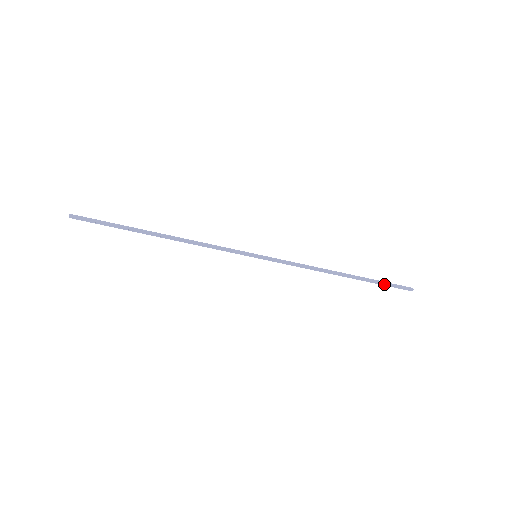
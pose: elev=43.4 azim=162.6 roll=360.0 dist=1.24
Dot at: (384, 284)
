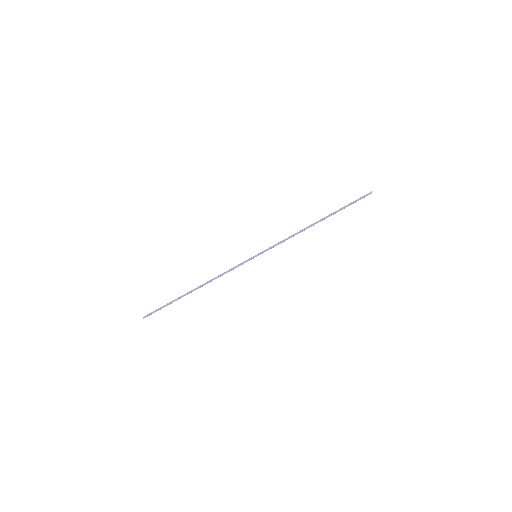
Dot at: occluded
